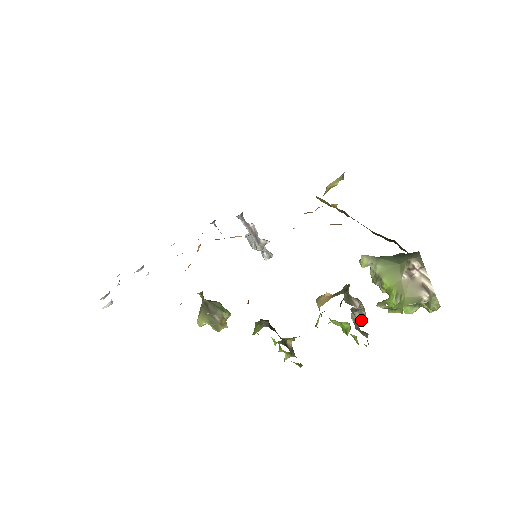
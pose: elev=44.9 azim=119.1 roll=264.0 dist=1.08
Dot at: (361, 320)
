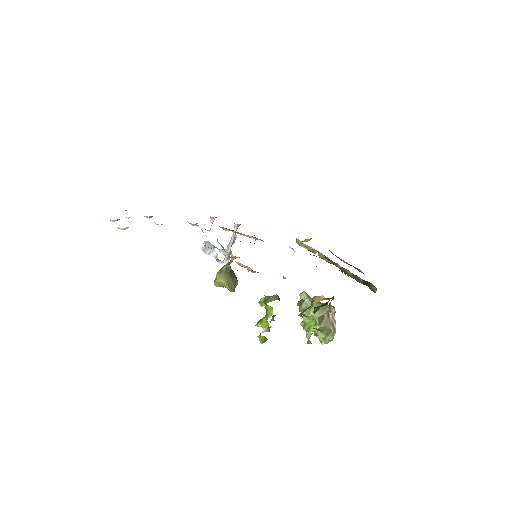
Dot at: occluded
